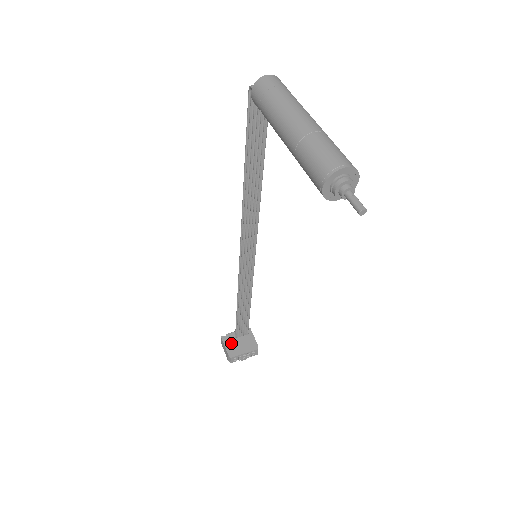
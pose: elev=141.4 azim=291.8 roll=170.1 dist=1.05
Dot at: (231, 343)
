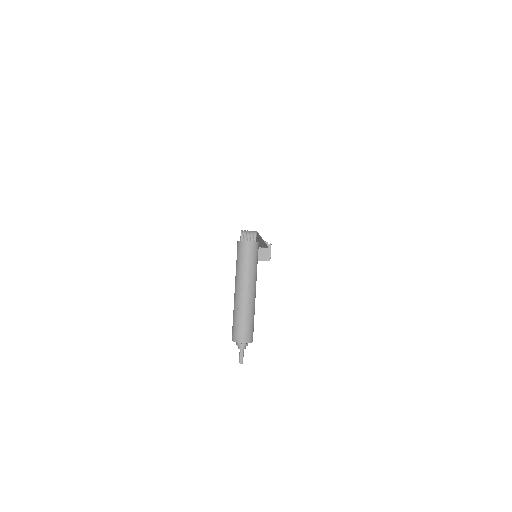
Dot at: occluded
